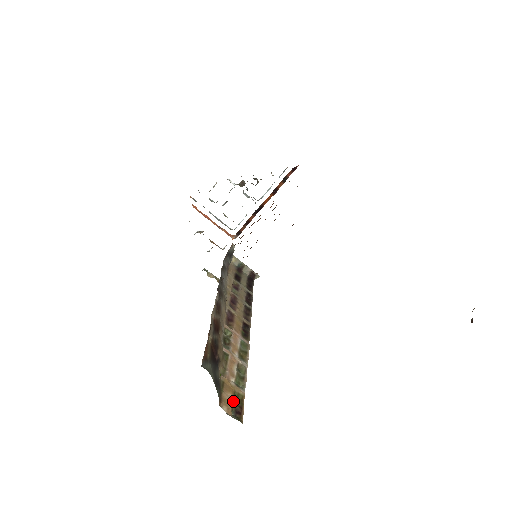
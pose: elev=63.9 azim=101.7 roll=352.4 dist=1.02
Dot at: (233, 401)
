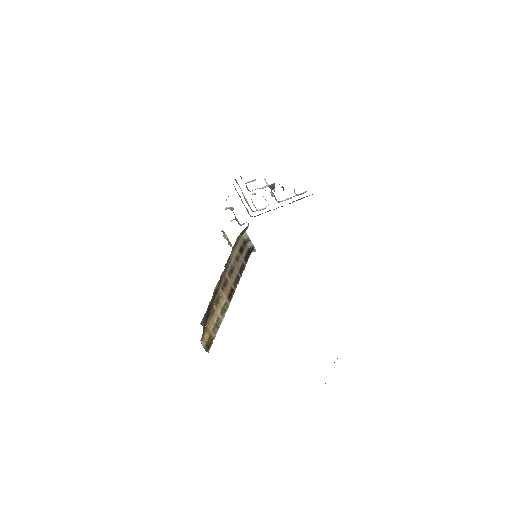
Dot at: (208, 340)
